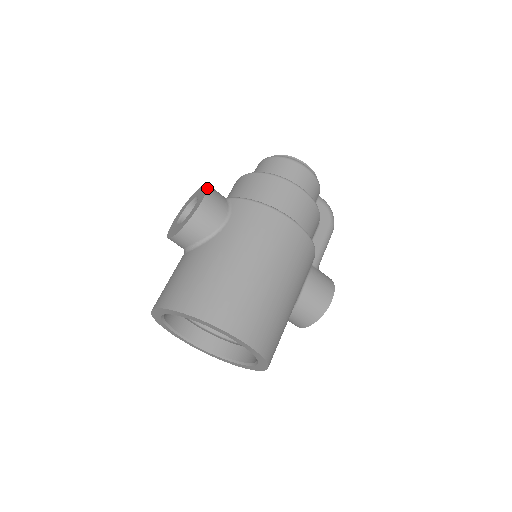
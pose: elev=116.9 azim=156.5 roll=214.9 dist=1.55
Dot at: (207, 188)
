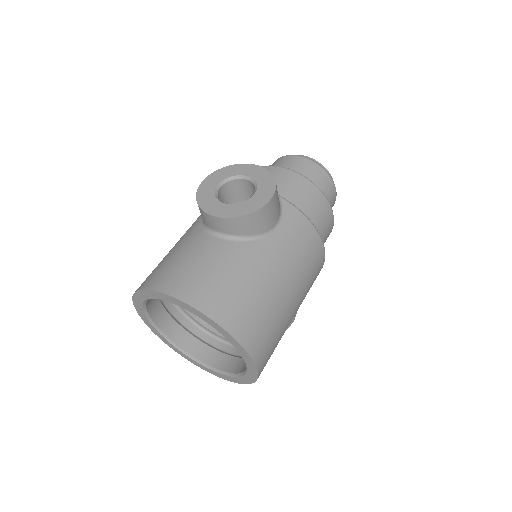
Dot at: occluded
